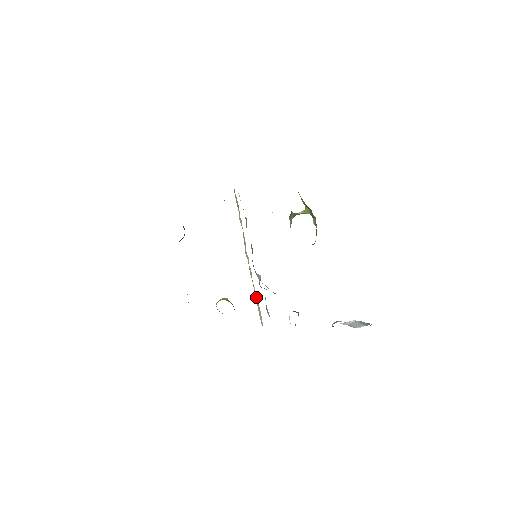
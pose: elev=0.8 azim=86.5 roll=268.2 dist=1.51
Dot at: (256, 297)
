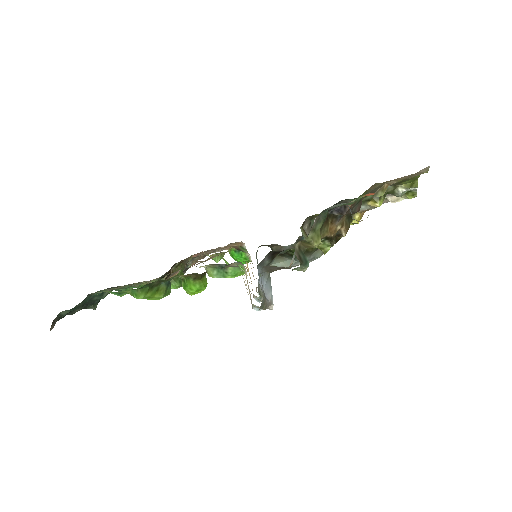
Dot at: (248, 287)
